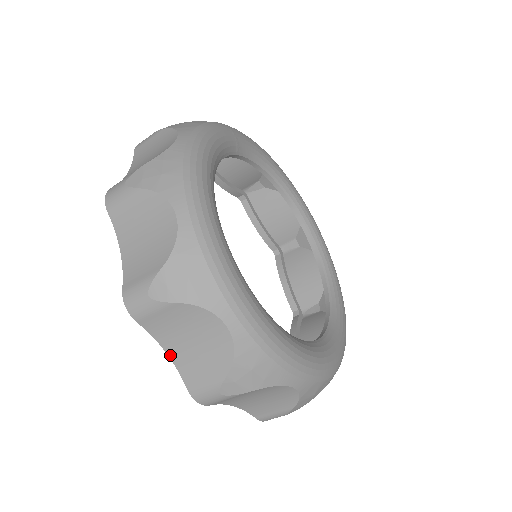
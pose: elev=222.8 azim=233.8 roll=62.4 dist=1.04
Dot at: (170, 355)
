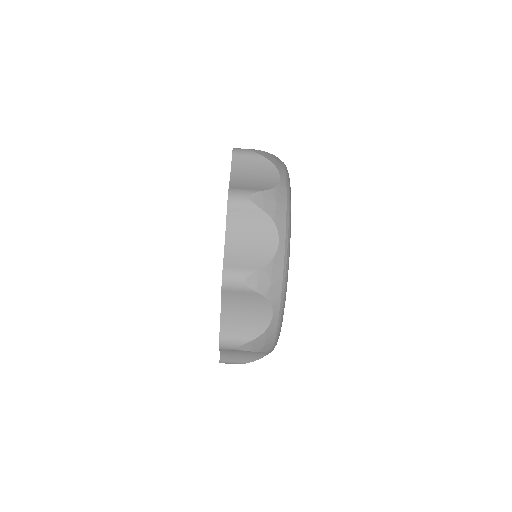
Dot at: (232, 176)
